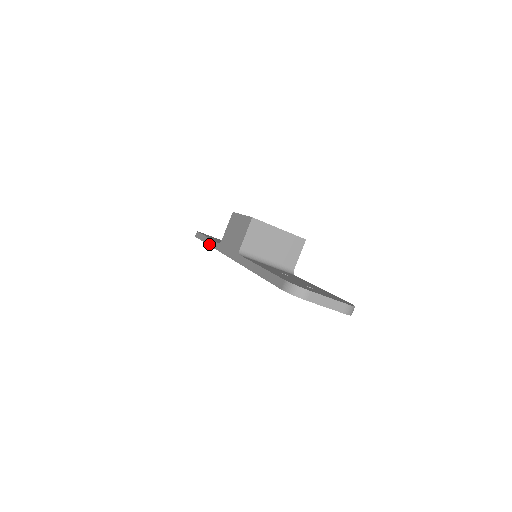
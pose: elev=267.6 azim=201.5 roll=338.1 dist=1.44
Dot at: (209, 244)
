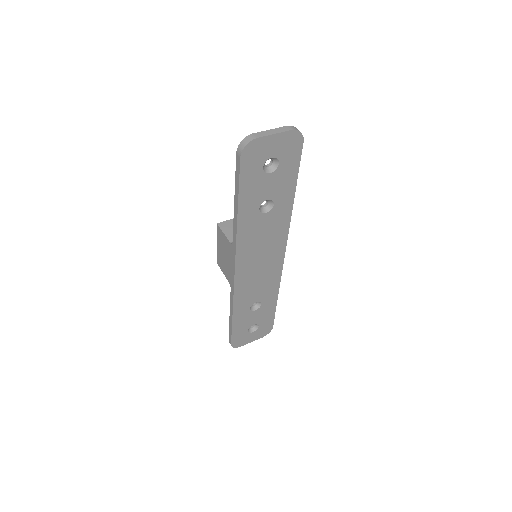
Dot at: (232, 310)
